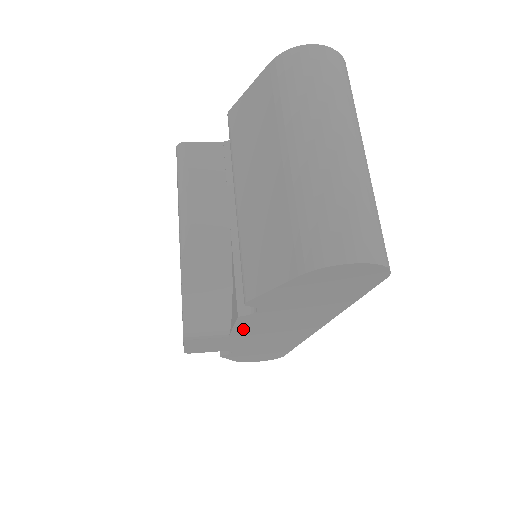
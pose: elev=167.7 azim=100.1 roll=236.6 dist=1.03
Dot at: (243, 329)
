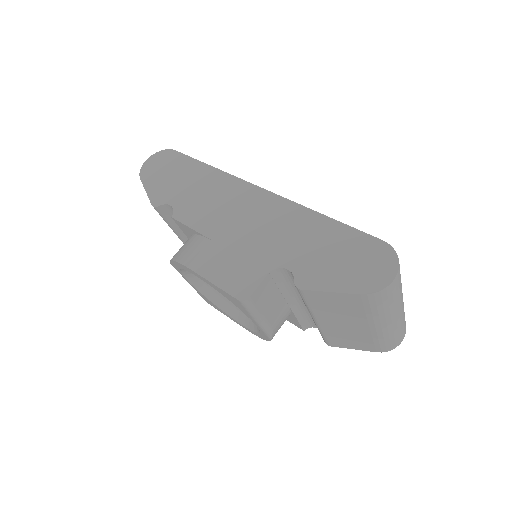
Dot at: occluded
